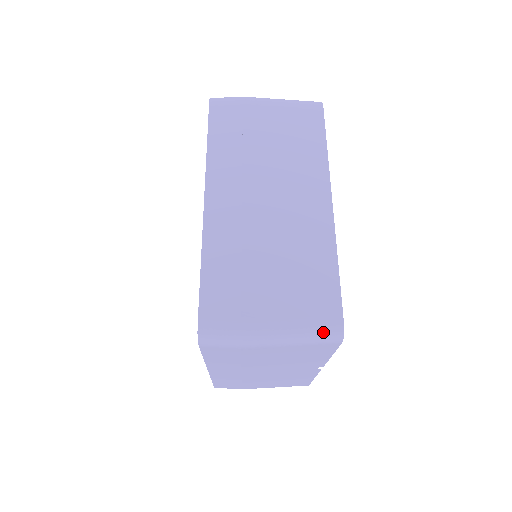
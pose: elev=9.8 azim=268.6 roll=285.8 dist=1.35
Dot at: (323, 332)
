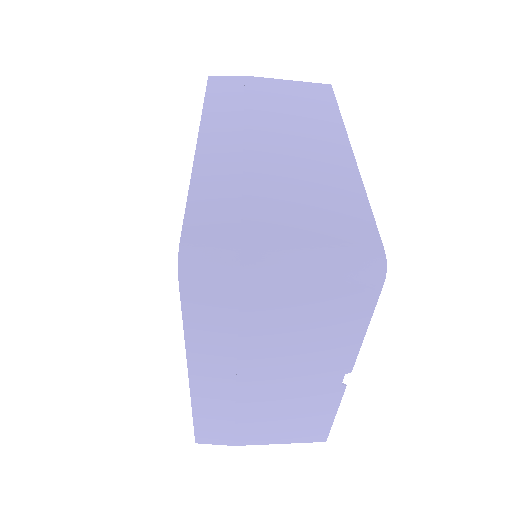
Dot at: (357, 261)
